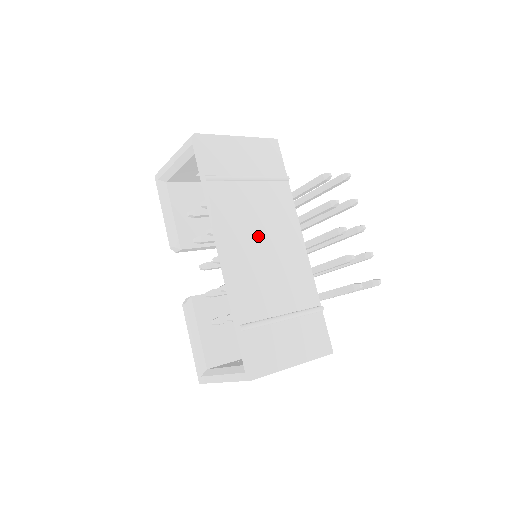
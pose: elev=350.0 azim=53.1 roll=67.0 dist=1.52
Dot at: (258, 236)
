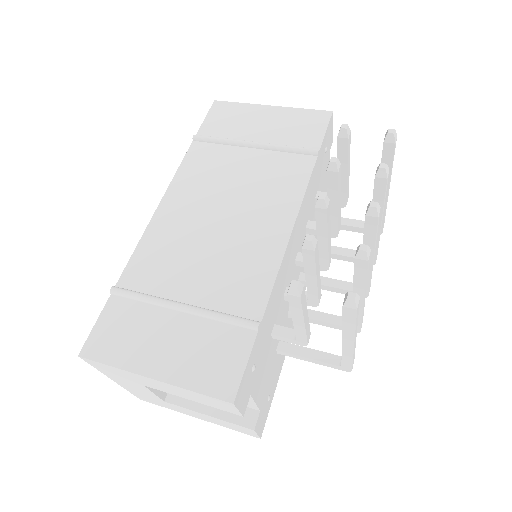
Dot at: (219, 204)
